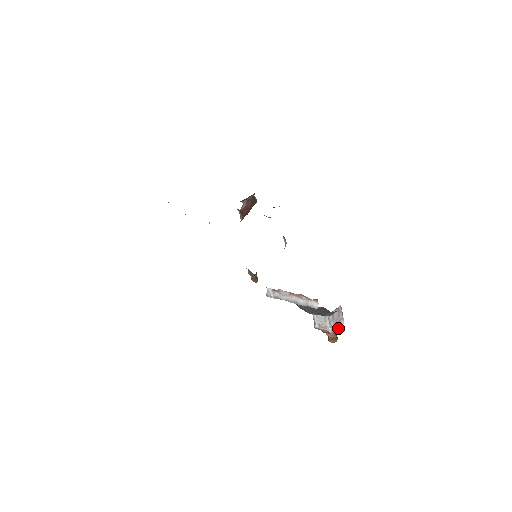
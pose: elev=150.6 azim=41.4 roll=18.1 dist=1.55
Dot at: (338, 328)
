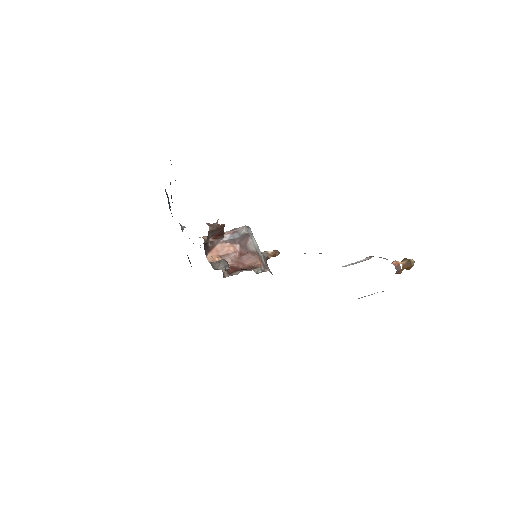
Dot at: occluded
